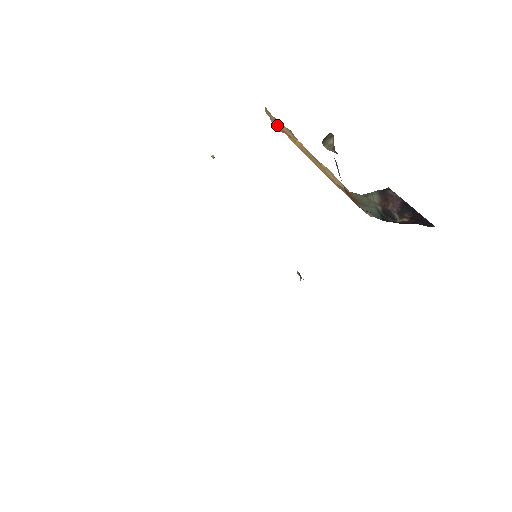
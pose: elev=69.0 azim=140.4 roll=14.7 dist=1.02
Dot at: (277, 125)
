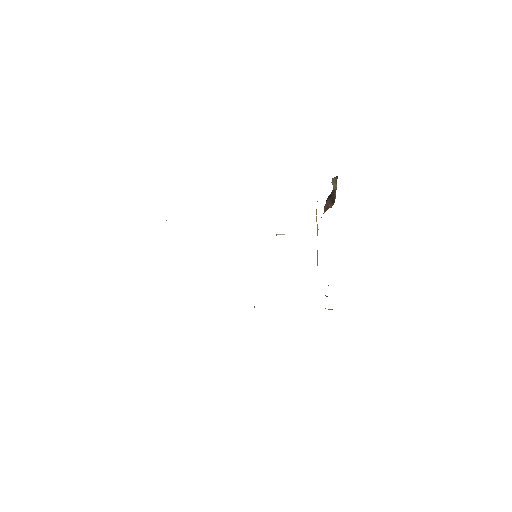
Dot at: occluded
